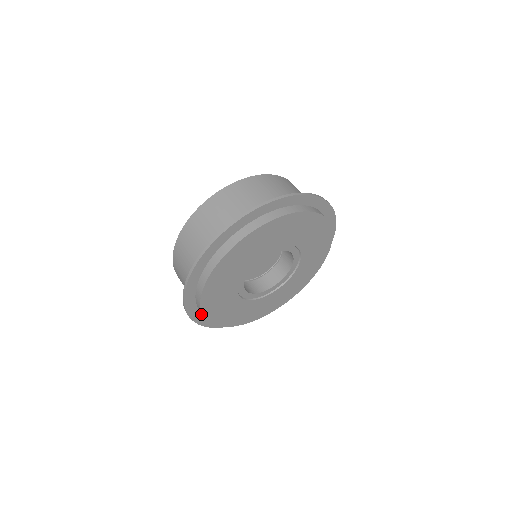
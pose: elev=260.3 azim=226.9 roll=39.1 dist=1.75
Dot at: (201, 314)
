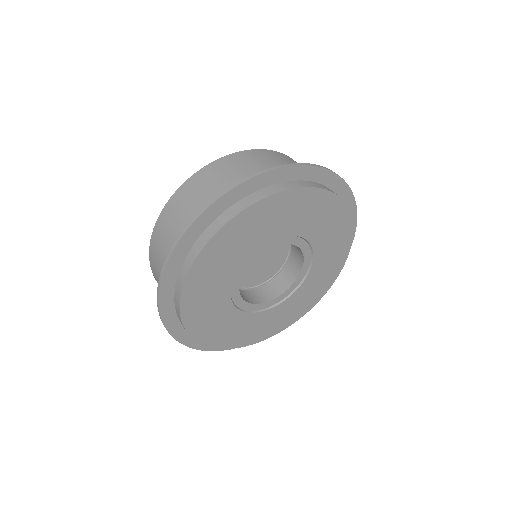
Dot at: occluded
